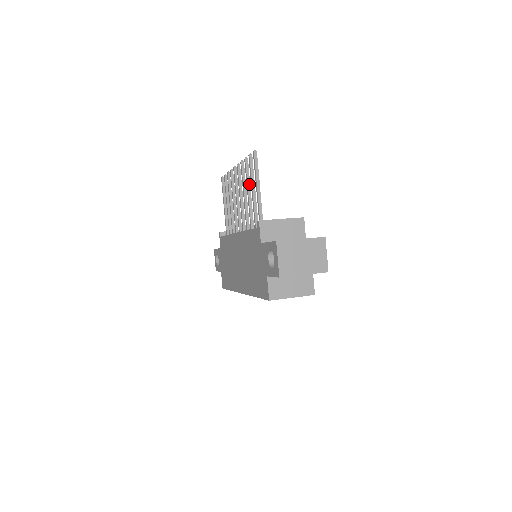
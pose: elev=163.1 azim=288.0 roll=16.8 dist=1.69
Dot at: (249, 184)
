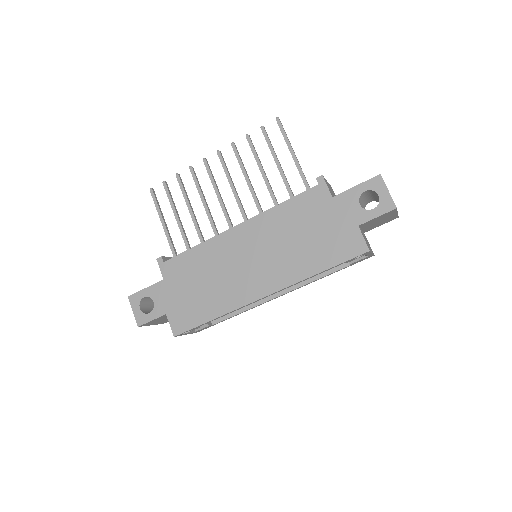
Dot at: occluded
